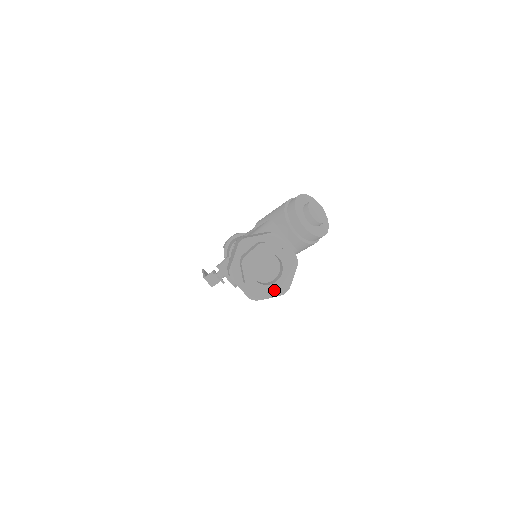
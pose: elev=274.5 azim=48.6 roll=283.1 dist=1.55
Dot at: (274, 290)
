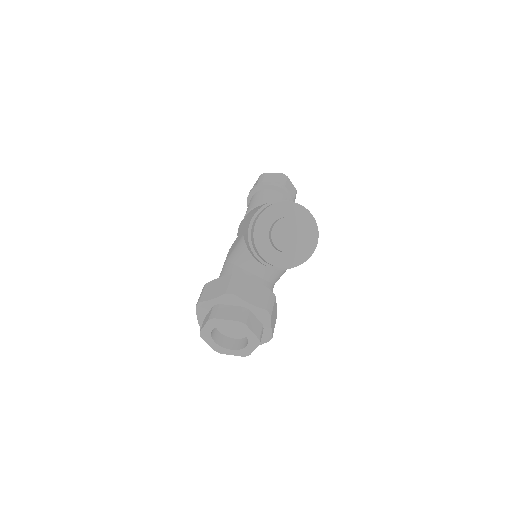
Dot at: (247, 353)
